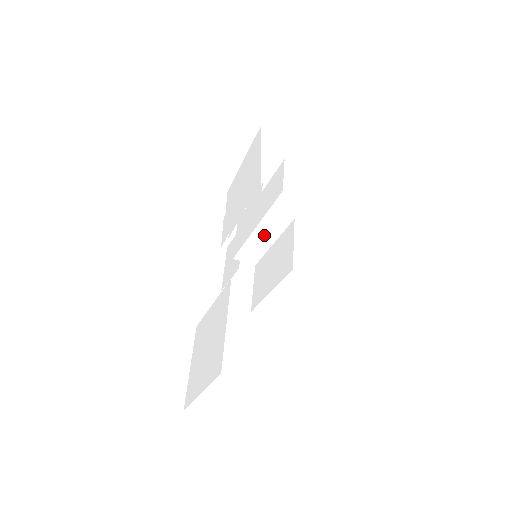
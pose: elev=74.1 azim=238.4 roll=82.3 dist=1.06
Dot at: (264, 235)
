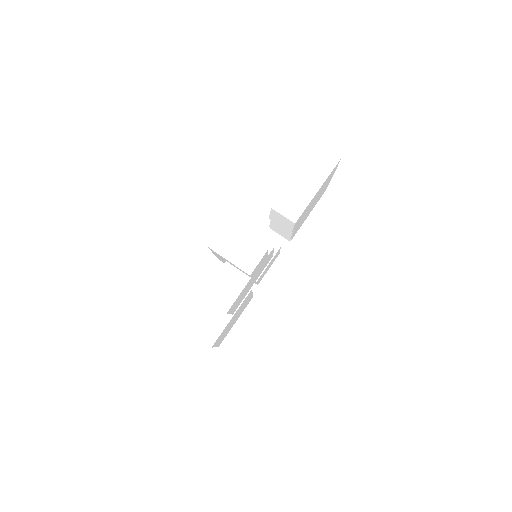
Dot at: (221, 259)
